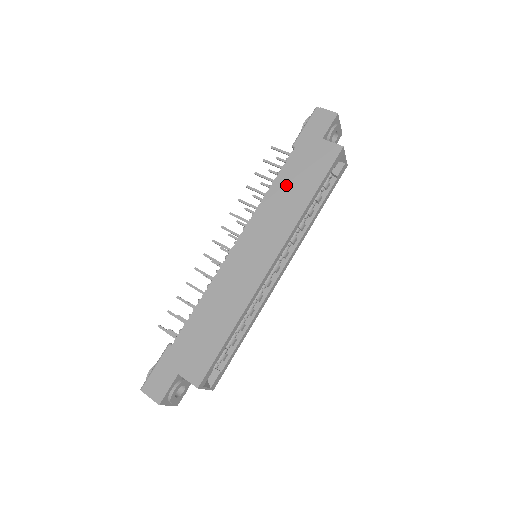
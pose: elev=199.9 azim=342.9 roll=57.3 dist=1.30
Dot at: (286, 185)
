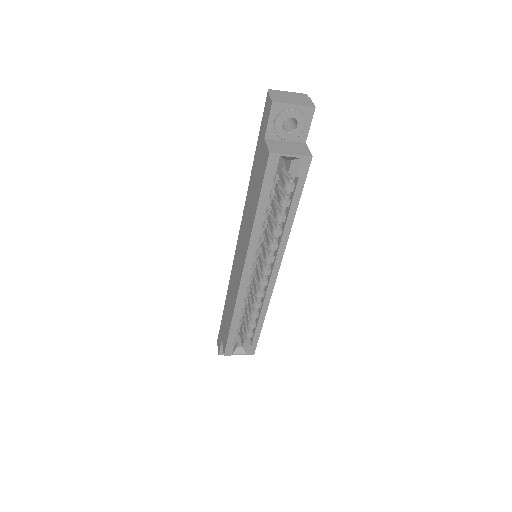
Dot at: (250, 193)
